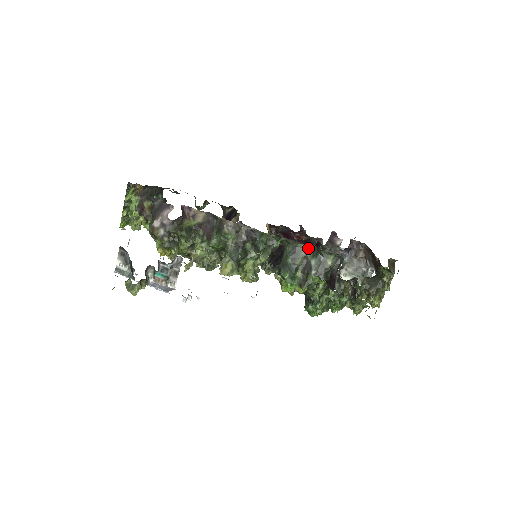
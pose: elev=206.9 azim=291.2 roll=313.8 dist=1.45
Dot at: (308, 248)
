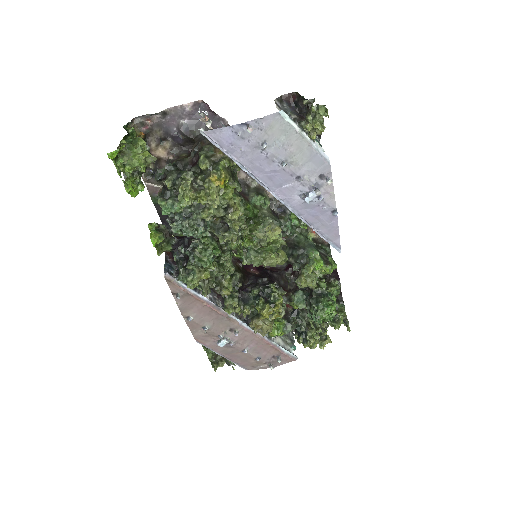
Dot at: occluded
